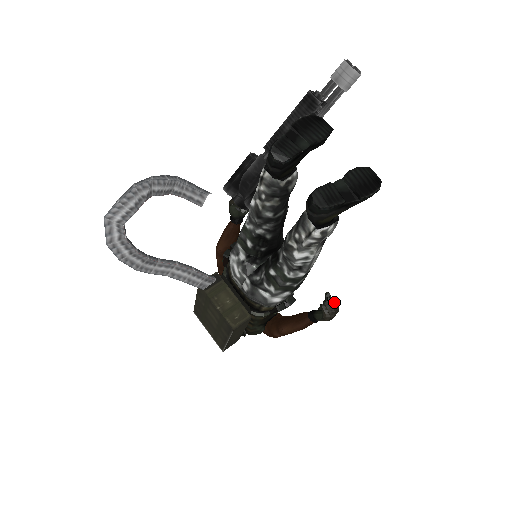
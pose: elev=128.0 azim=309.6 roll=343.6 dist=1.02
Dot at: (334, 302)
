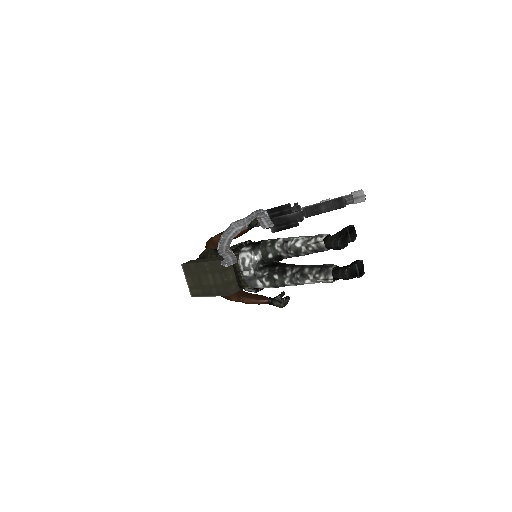
Dot at: occluded
